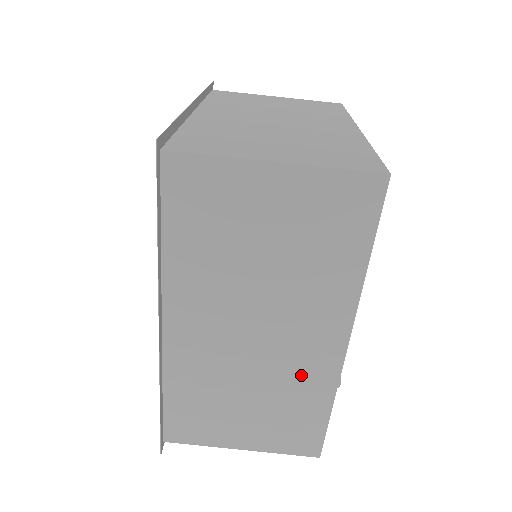
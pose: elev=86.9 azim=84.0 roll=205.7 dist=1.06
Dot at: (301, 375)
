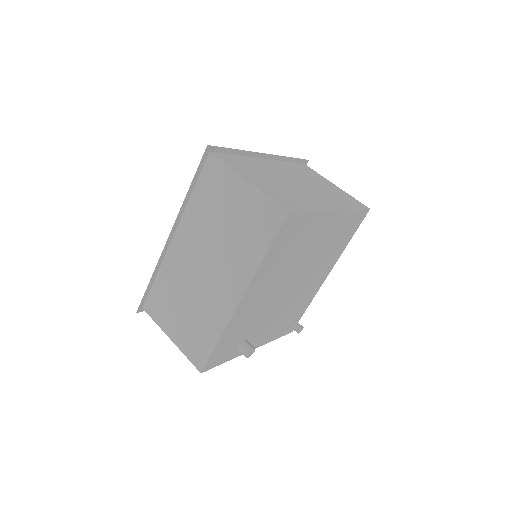
Dot at: (214, 307)
